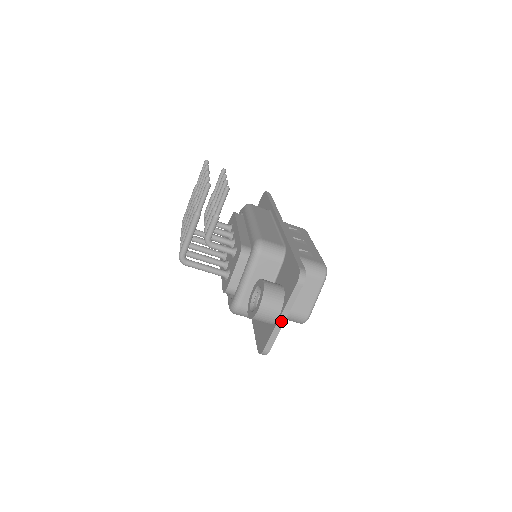
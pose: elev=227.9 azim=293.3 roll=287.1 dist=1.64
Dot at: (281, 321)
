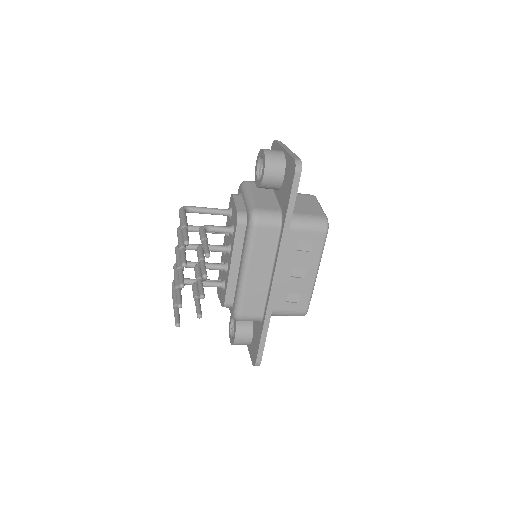
Dot at: occluded
